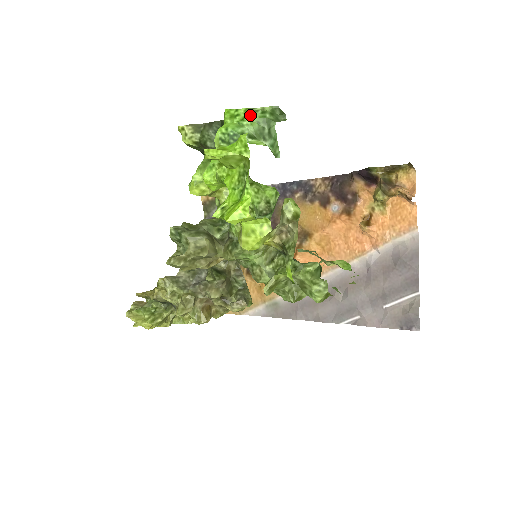
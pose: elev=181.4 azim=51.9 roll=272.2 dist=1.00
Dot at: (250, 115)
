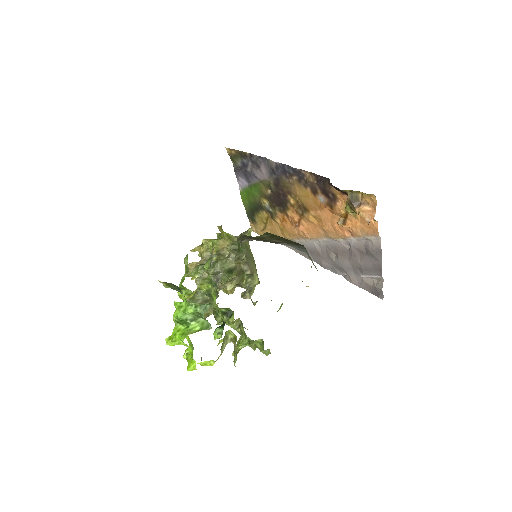
Dot at: (188, 309)
